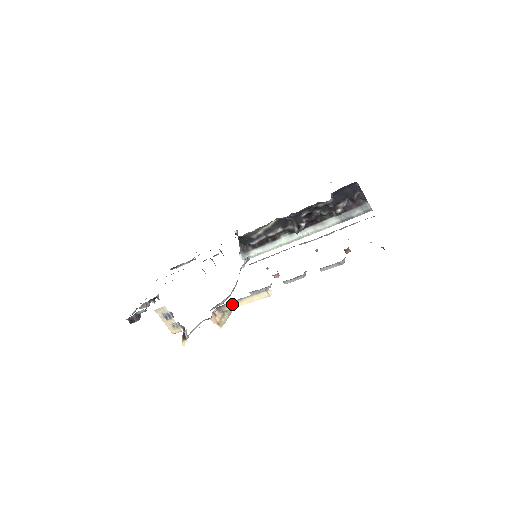
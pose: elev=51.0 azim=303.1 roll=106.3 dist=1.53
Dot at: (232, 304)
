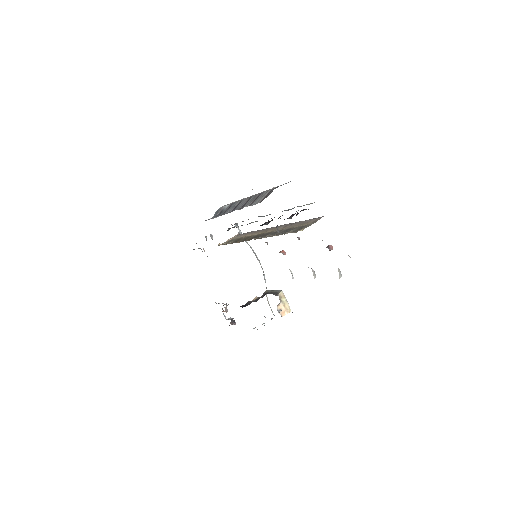
Dot at: occluded
